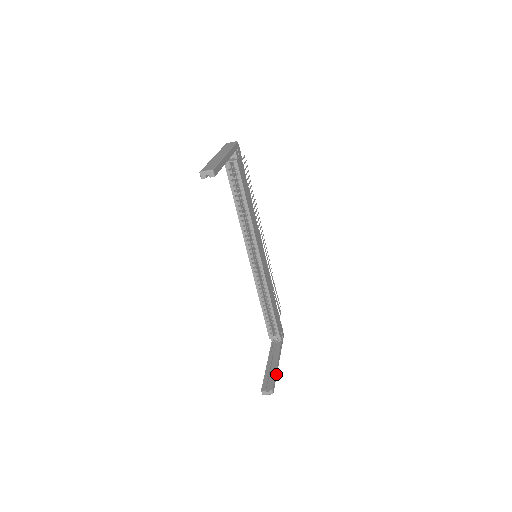
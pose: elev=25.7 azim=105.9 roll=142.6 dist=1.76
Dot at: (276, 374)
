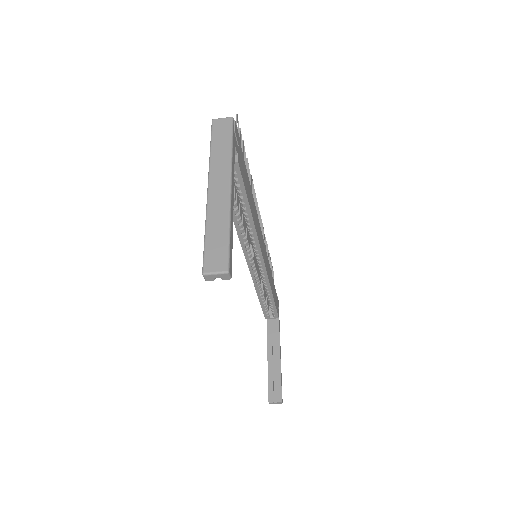
Dot at: occluded
